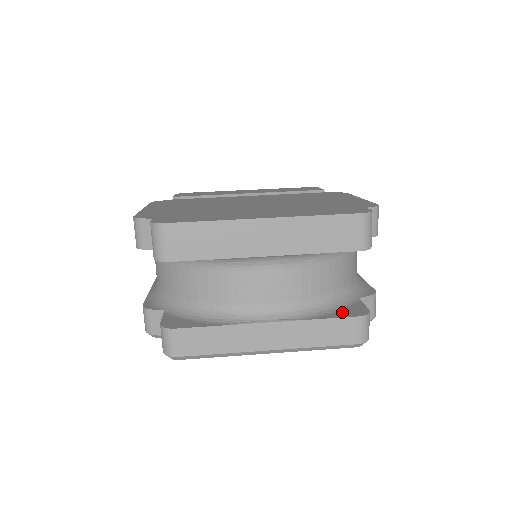
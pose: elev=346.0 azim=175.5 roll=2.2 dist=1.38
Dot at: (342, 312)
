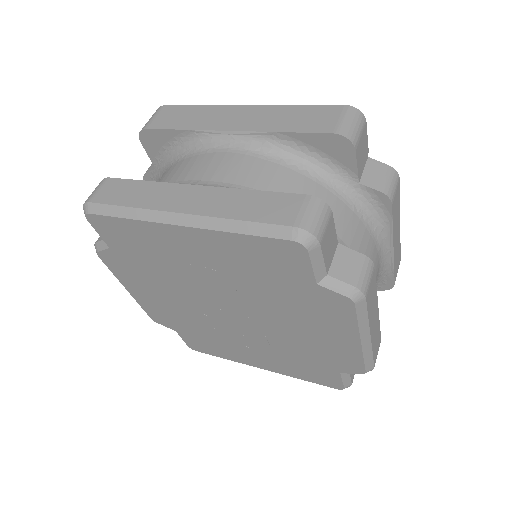
Dot at: occluded
